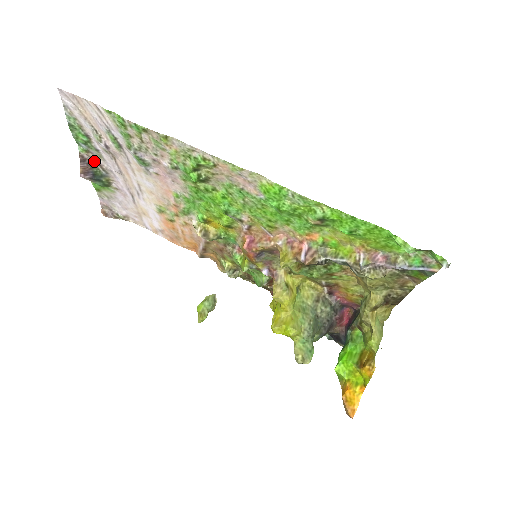
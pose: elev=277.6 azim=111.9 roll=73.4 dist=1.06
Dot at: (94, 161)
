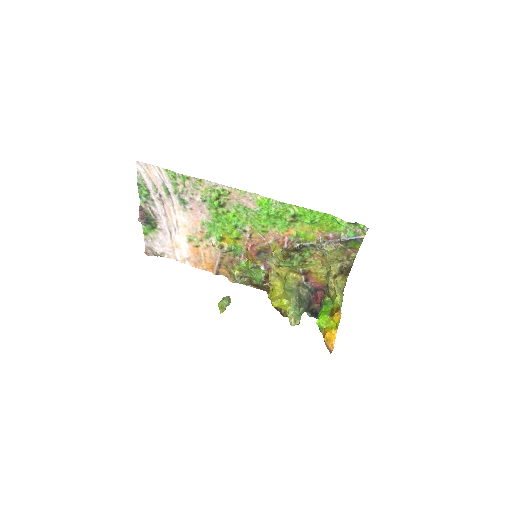
Dot at: (149, 209)
